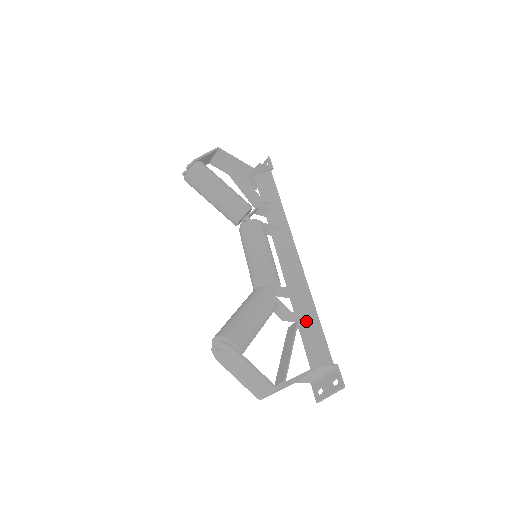
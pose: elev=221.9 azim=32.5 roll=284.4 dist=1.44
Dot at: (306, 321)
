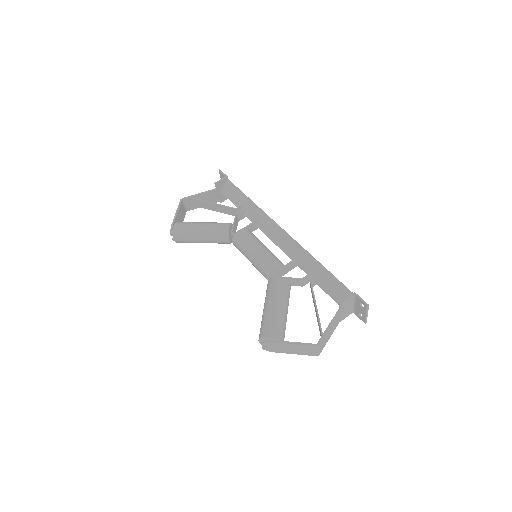
Dot at: (317, 276)
